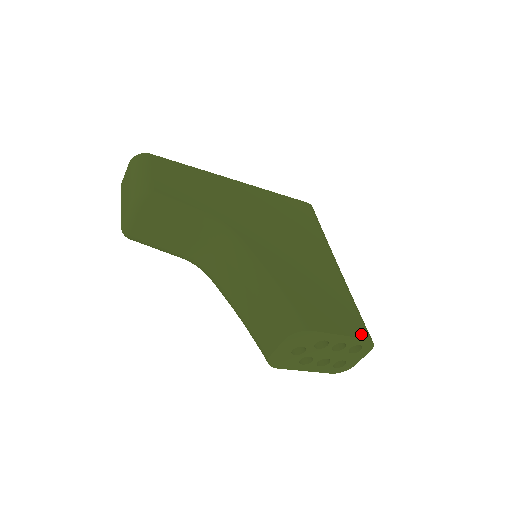
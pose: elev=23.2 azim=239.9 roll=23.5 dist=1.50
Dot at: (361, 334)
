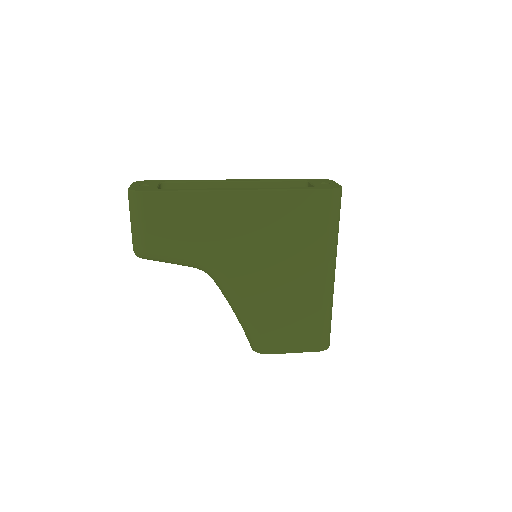
Dot at: (315, 348)
